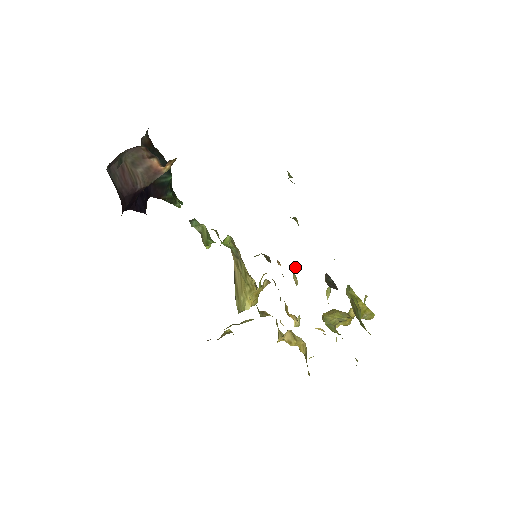
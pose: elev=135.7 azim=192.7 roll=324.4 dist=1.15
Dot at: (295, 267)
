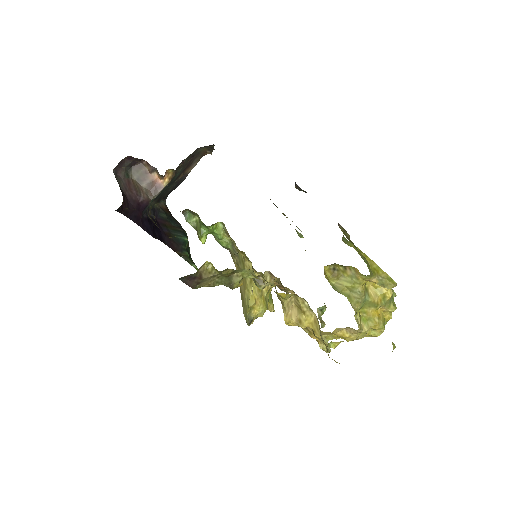
Dot at: (320, 311)
